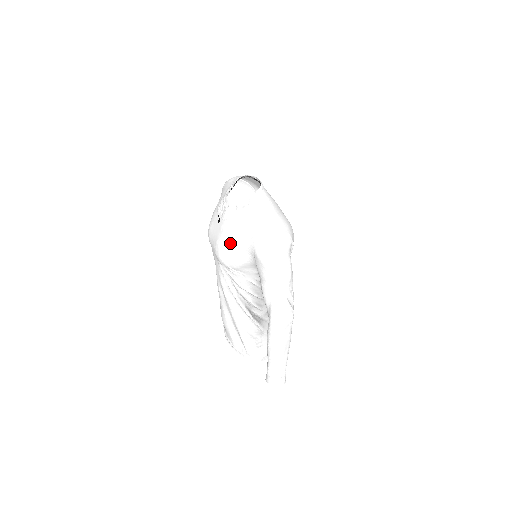
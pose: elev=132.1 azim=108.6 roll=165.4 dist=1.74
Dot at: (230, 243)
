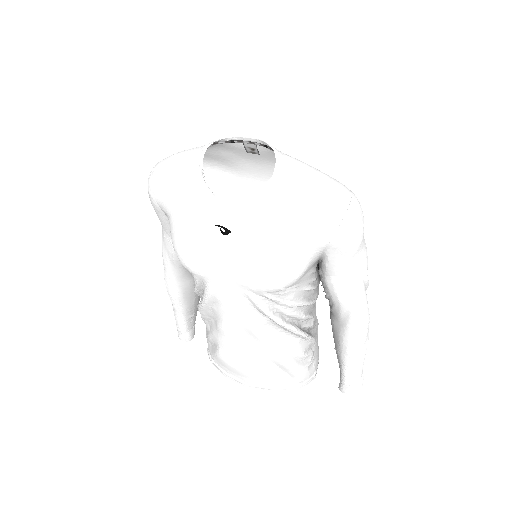
Dot at: (280, 252)
